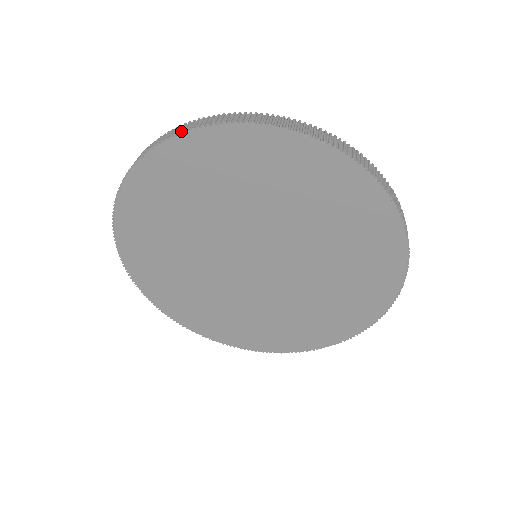
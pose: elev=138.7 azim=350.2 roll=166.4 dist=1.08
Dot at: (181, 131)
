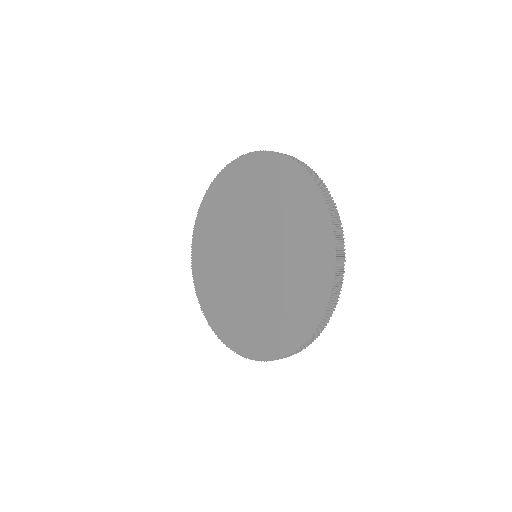
Dot at: (226, 167)
